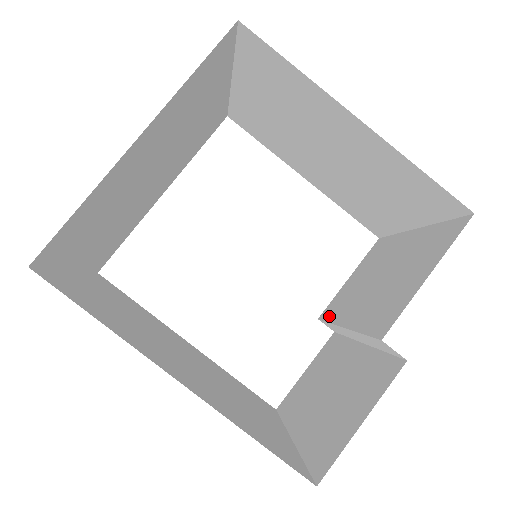
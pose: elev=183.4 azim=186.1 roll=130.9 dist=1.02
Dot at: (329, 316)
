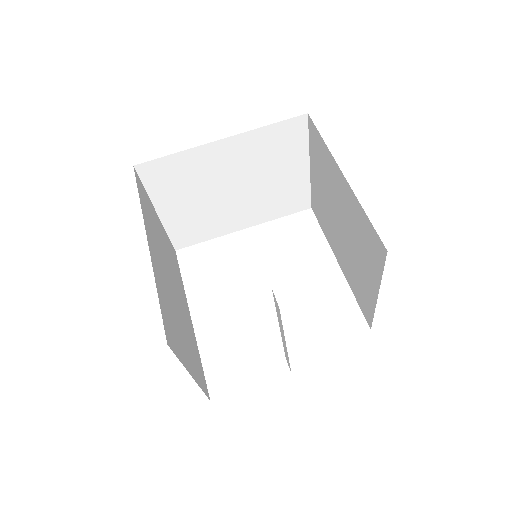
Dot at: occluded
